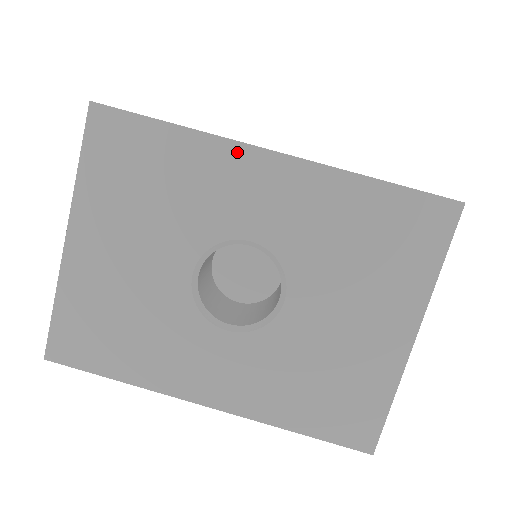
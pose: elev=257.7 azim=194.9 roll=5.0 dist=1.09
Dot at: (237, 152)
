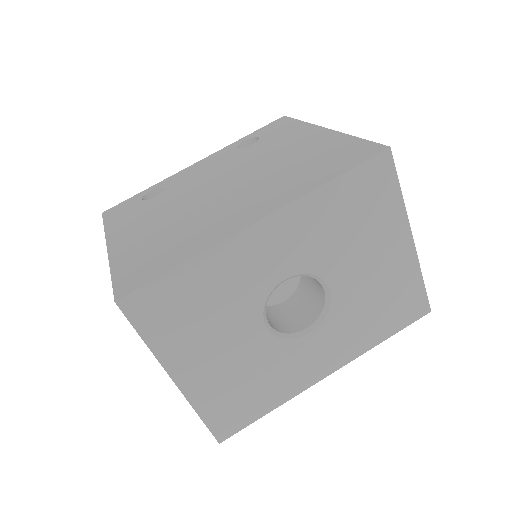
Dot at: (236, 243)
